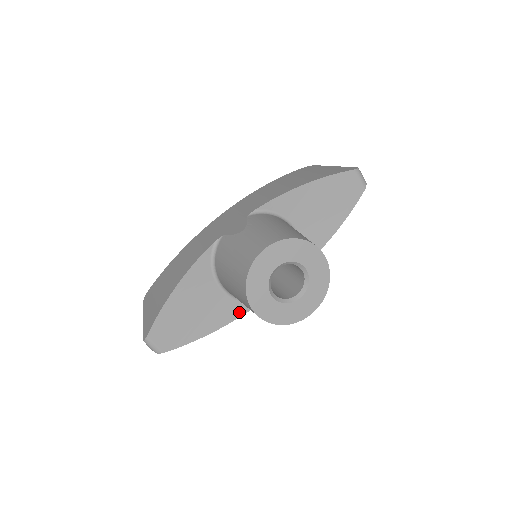
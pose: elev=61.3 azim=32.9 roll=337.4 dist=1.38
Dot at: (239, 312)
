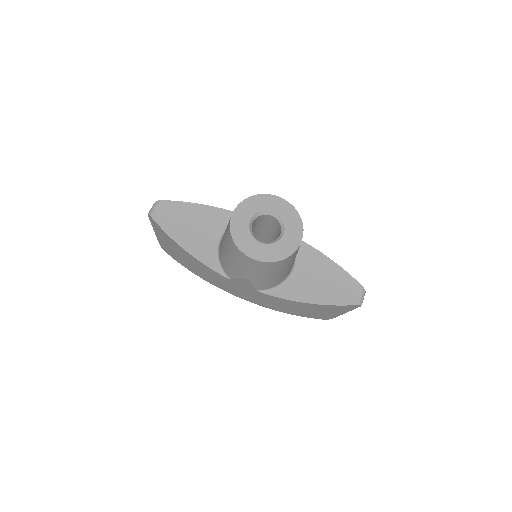
Dot at: (208, 262)
